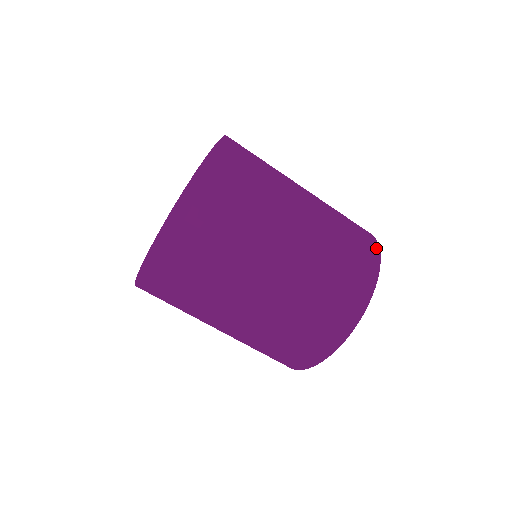
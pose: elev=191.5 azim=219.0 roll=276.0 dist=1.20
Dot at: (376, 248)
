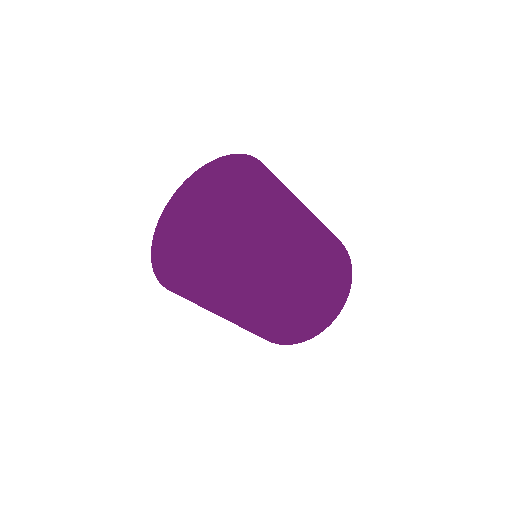
Dot at: (348, 255)
